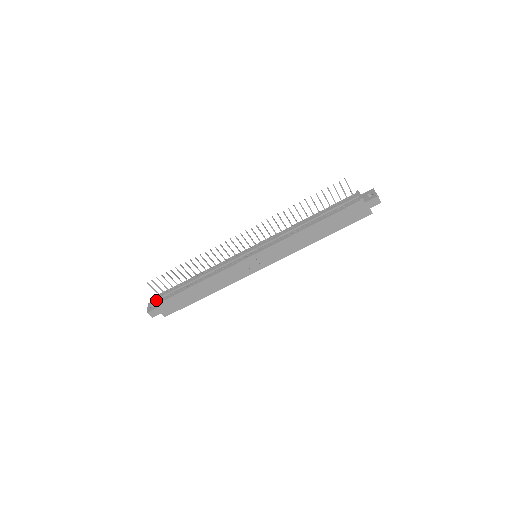
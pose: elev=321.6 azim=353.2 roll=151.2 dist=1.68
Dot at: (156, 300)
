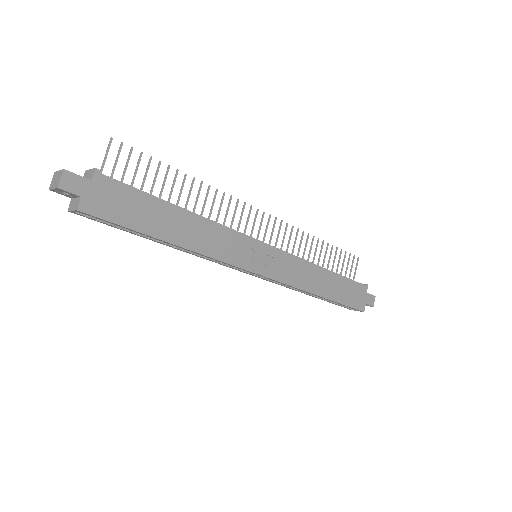
Dot at: (96, 172)
